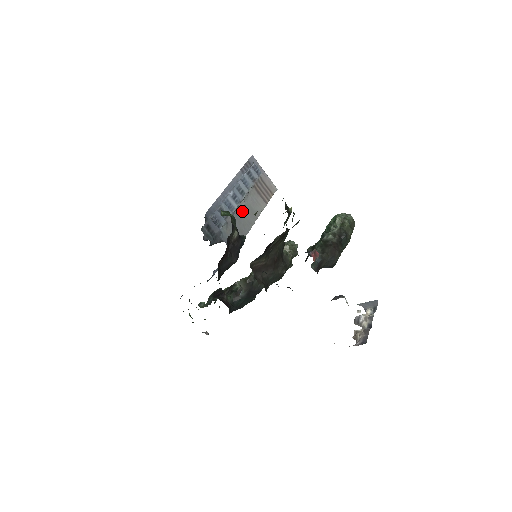
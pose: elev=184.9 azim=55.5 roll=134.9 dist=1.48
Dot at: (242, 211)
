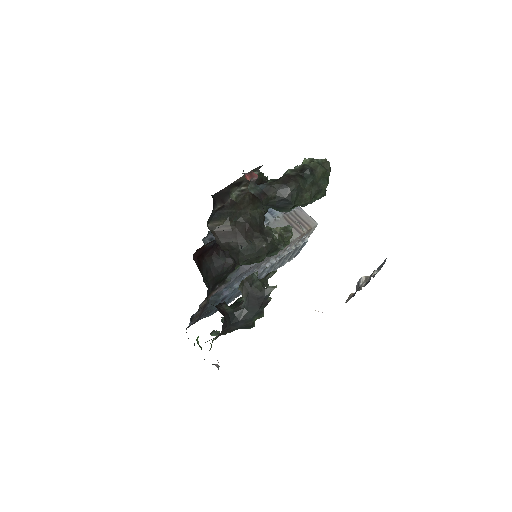
Dot at: occluded
